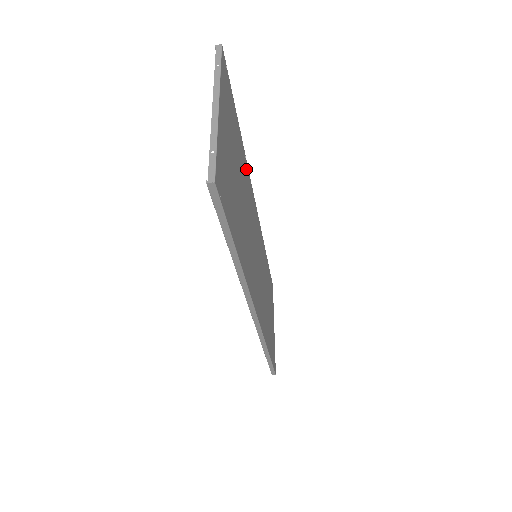
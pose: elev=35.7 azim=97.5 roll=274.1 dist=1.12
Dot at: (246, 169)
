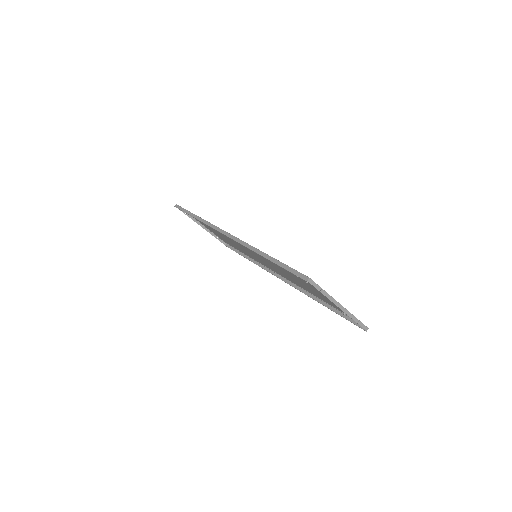
Dot at: (255, 260)
